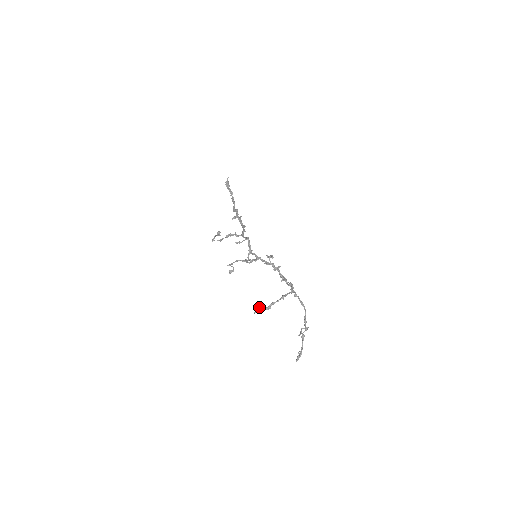
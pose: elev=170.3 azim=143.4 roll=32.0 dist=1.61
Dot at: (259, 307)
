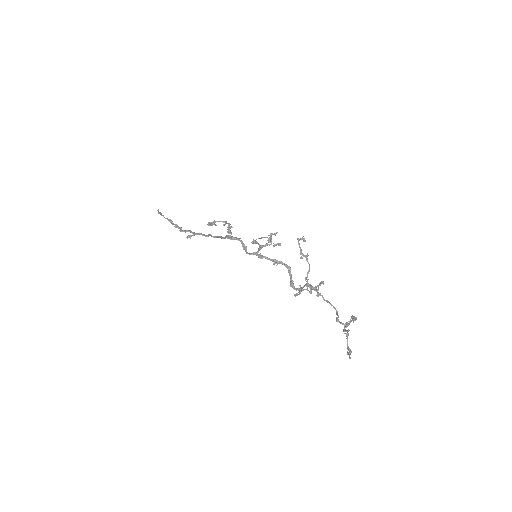
Dot at: (301, 288)
